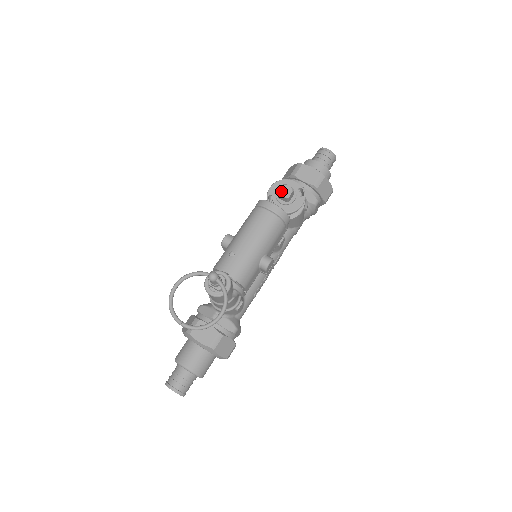
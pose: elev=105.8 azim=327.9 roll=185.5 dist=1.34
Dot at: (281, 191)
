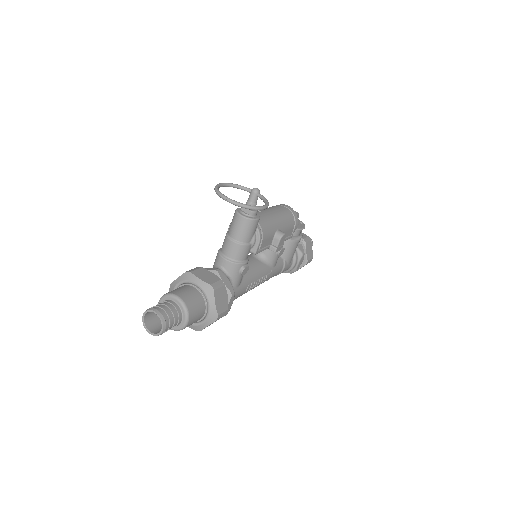
Dot at: occluded
